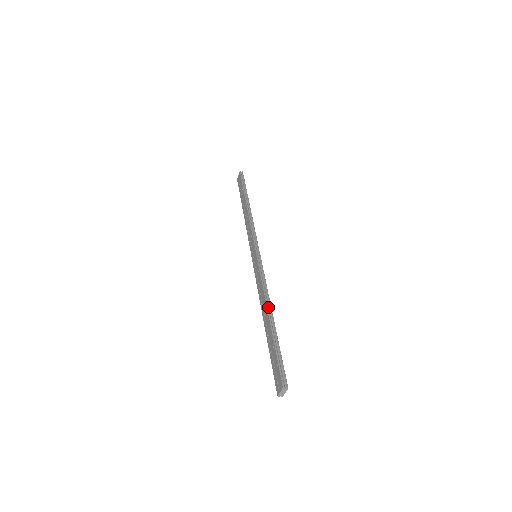
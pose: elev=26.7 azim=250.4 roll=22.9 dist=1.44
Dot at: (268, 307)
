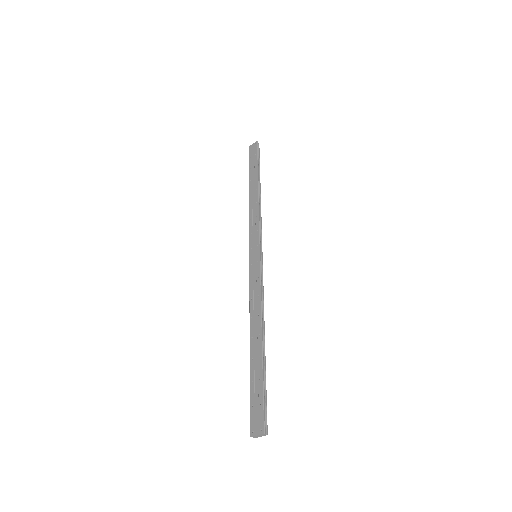
Dot at: (263, 328)
